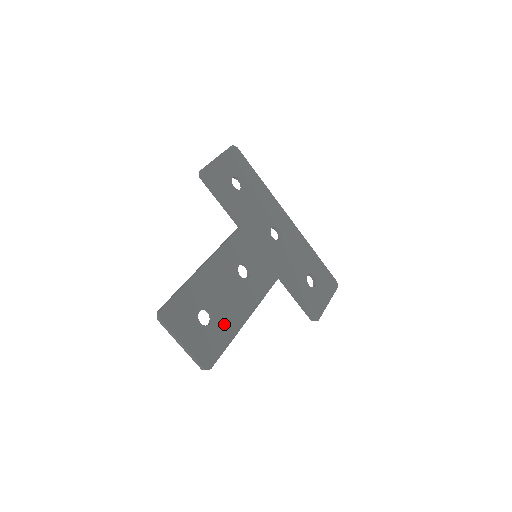
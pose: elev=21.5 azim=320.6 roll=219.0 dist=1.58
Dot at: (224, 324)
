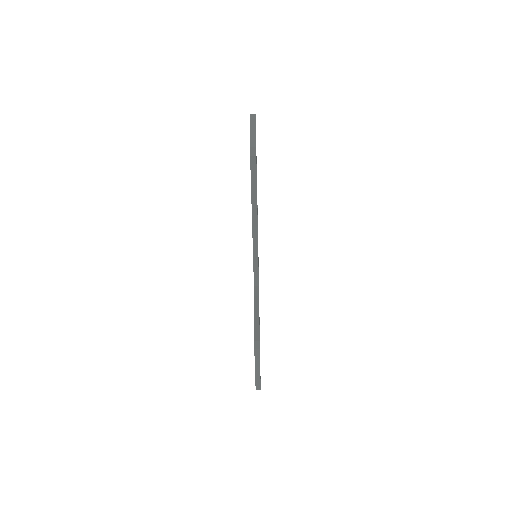
Dot at: occluded
